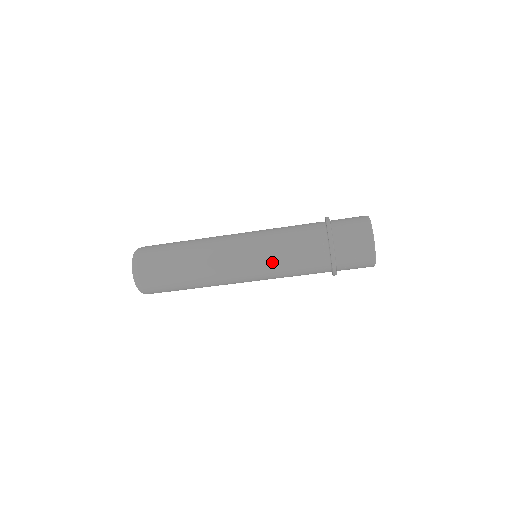
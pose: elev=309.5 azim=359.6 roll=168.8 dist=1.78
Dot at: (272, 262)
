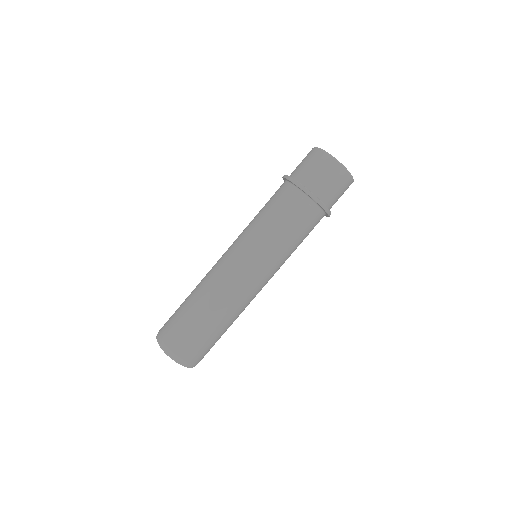
Dot at: (257, 233)
